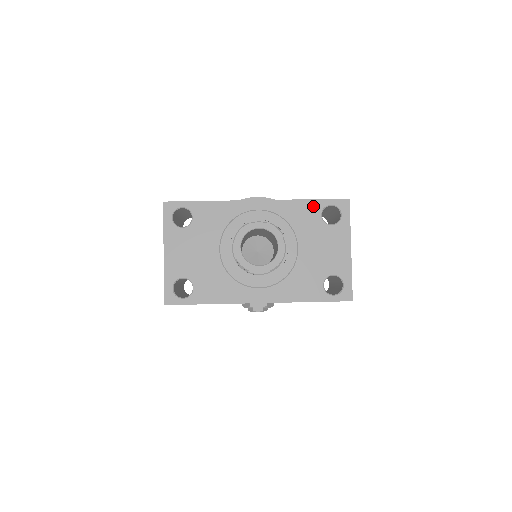
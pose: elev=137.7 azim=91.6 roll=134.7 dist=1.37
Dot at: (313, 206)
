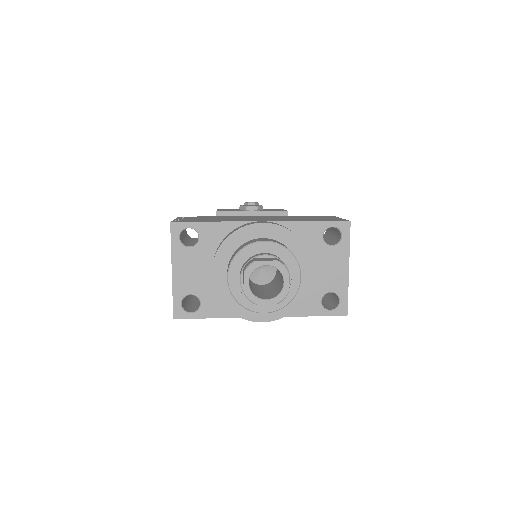
Dot at: (315, 228)
